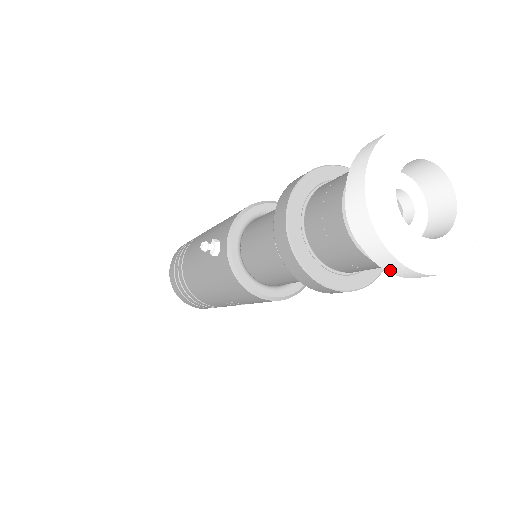
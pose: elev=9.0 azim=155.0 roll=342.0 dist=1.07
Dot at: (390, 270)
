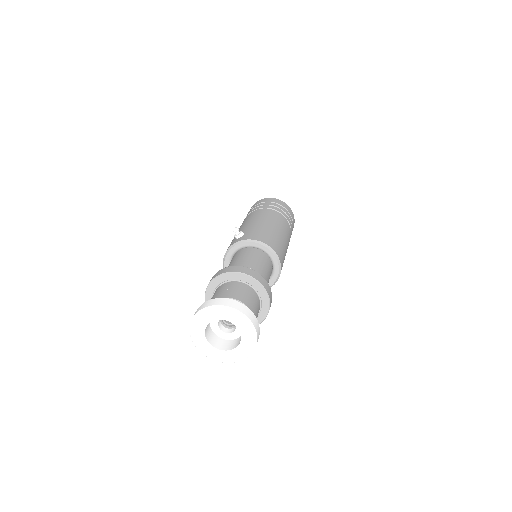
Dot at: occluded
